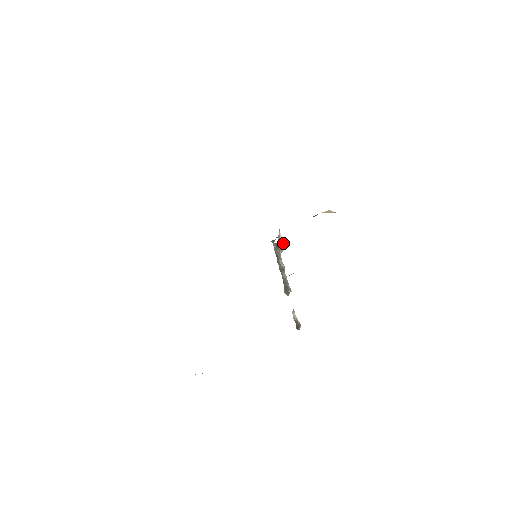
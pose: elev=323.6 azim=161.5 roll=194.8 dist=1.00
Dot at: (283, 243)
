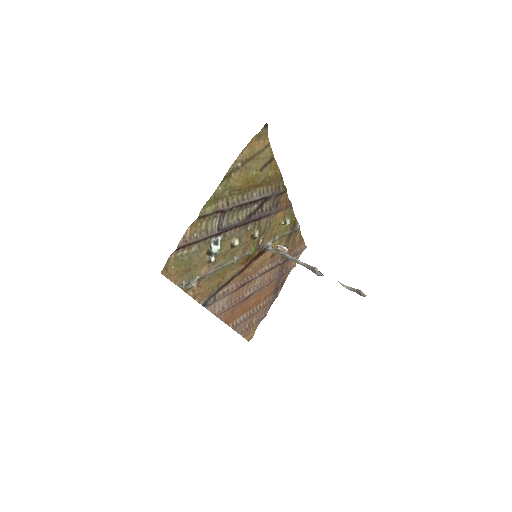
Dot at: (282, 247)
